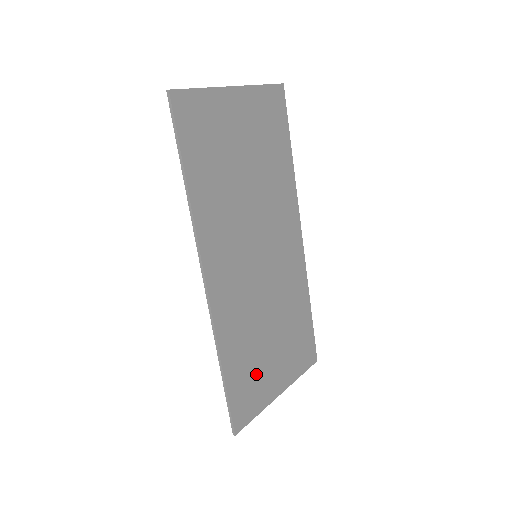
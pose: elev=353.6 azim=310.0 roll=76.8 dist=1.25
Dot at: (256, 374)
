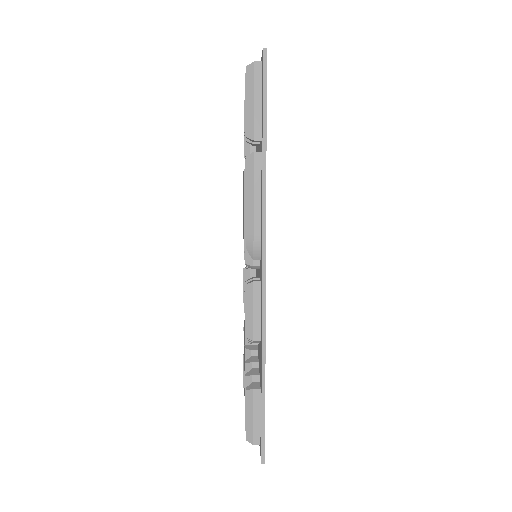
Dot at: occluded
